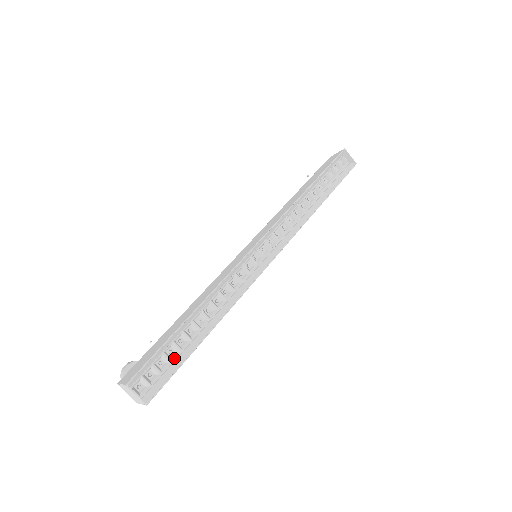
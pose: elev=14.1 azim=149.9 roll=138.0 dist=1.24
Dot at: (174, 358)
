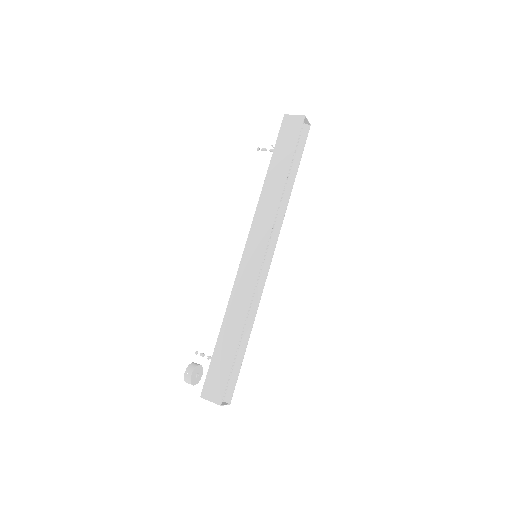
Dot at: occluded
